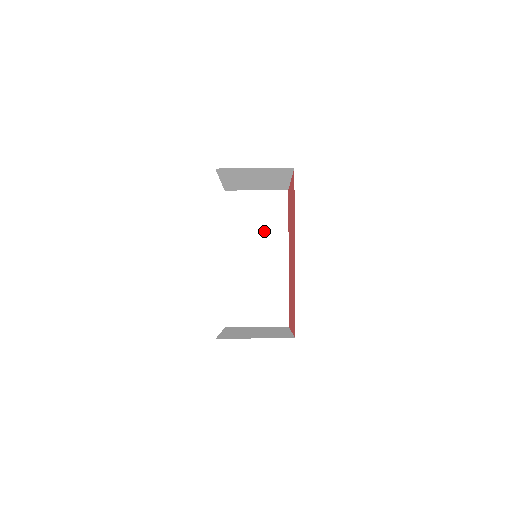
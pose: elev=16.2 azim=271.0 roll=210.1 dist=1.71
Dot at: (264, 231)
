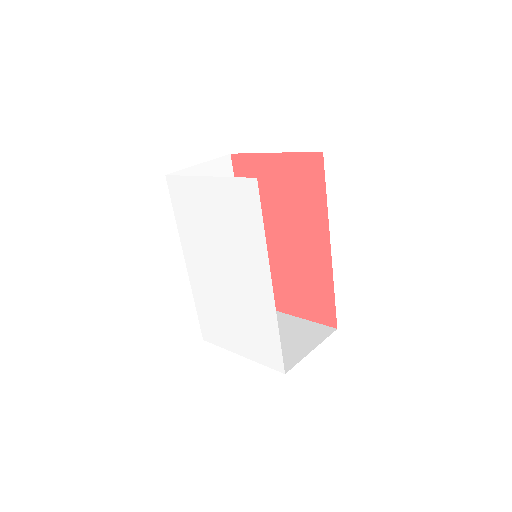
Dot at: occluded
